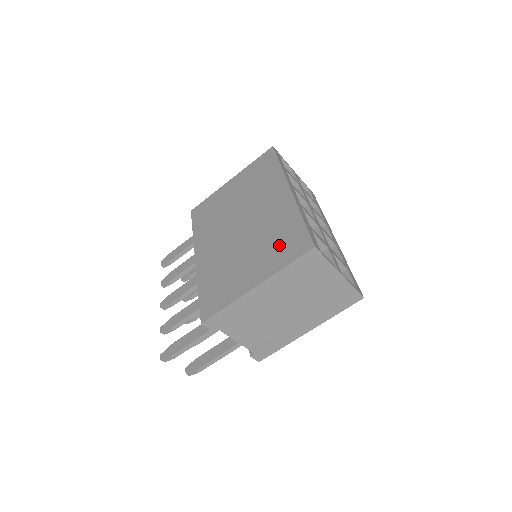
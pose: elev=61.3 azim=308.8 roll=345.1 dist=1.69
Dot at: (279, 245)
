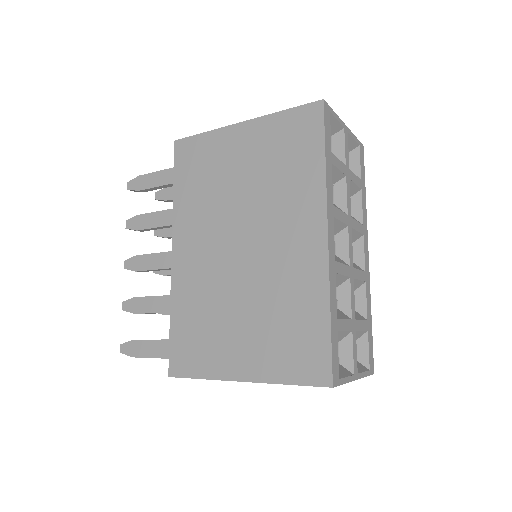
Dot at: (286, 338)
